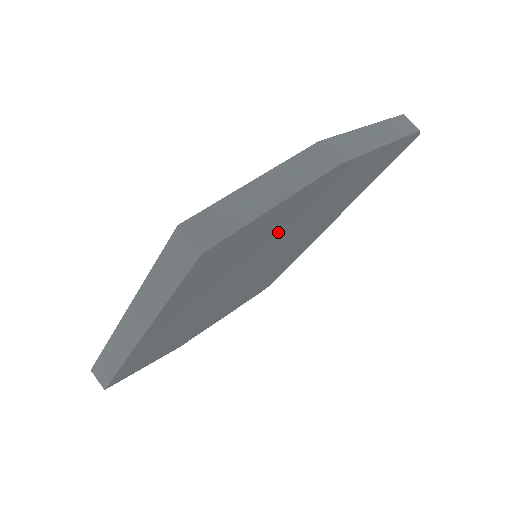
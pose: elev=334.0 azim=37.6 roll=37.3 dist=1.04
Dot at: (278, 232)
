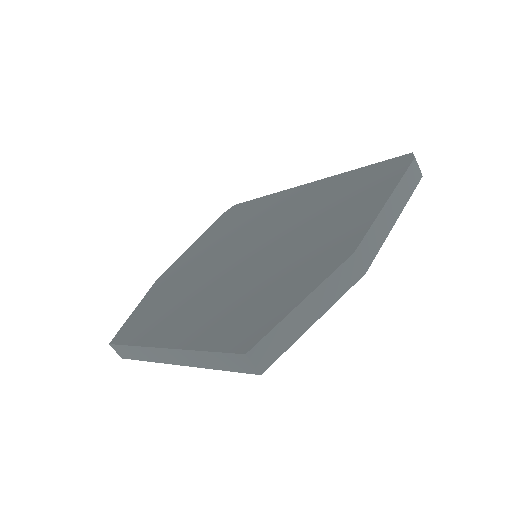
Dot at: occluded
